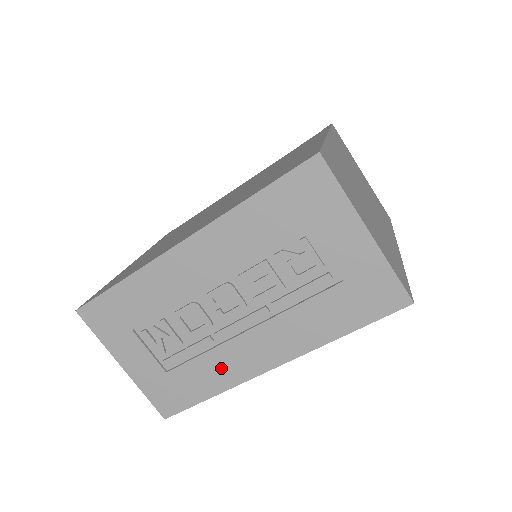
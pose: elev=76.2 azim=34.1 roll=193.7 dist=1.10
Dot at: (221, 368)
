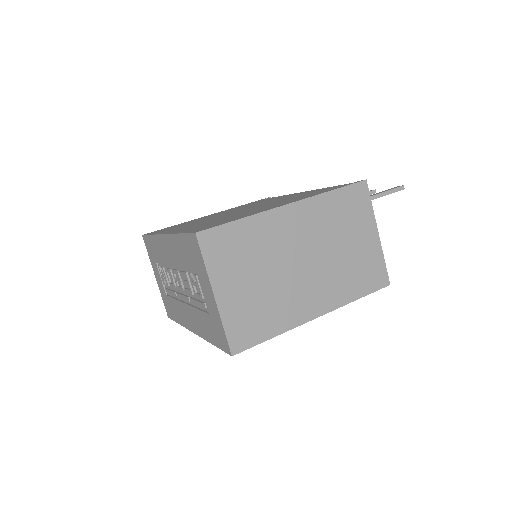
Dot at: (180, 312)
